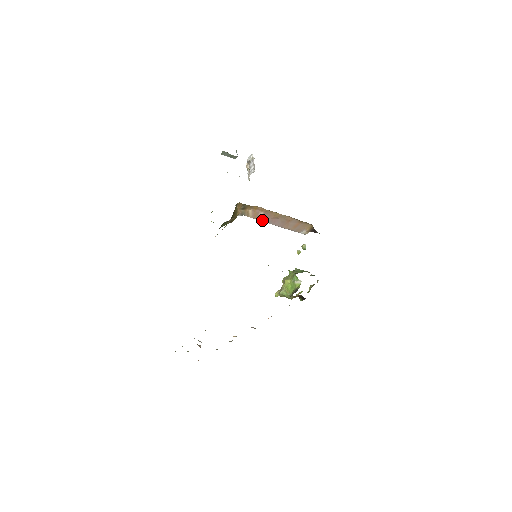
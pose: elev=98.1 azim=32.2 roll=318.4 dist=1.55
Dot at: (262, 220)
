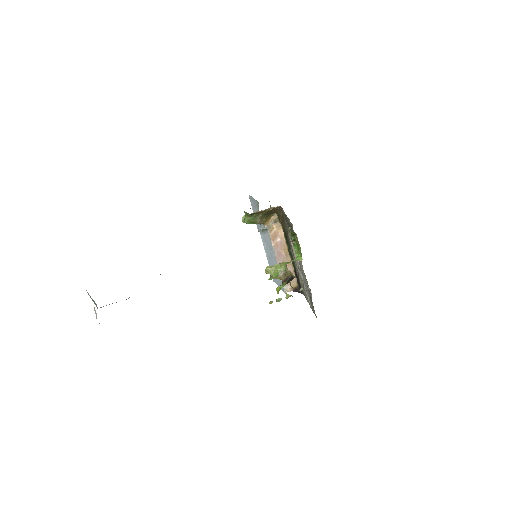
Dot at: (274, 245)
